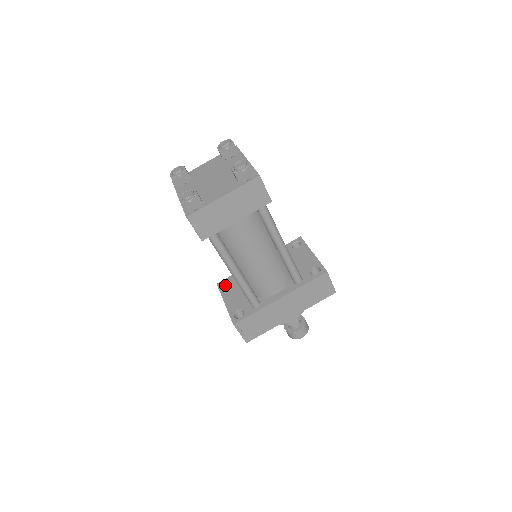
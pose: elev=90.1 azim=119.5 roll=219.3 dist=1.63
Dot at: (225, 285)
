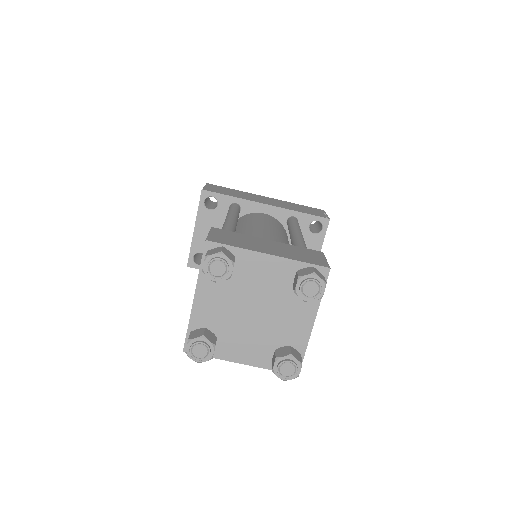
Dot at: (210, 195)
